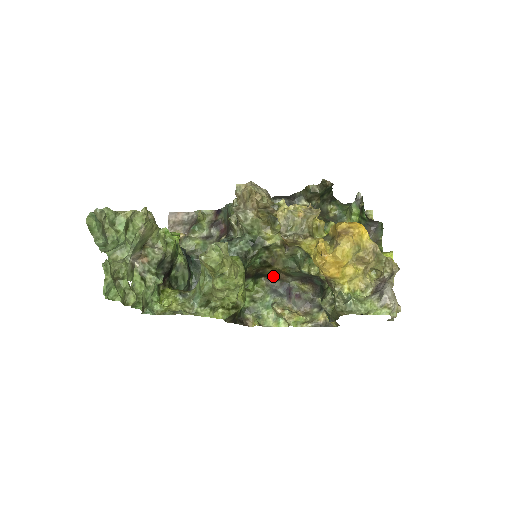
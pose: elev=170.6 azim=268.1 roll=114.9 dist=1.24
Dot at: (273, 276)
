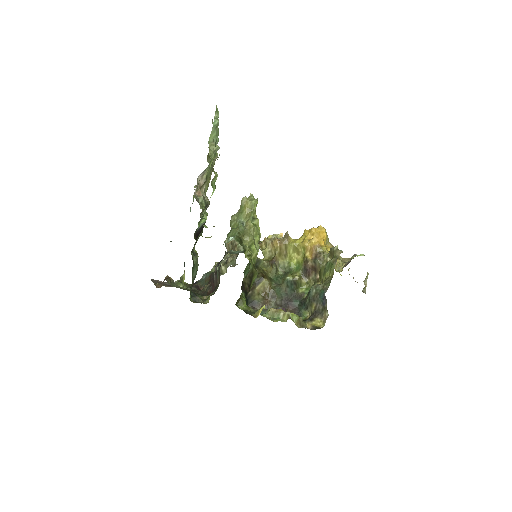
Dot at: (258, 302)
